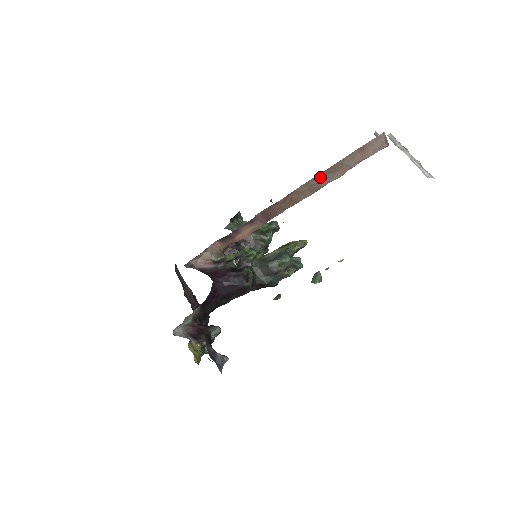
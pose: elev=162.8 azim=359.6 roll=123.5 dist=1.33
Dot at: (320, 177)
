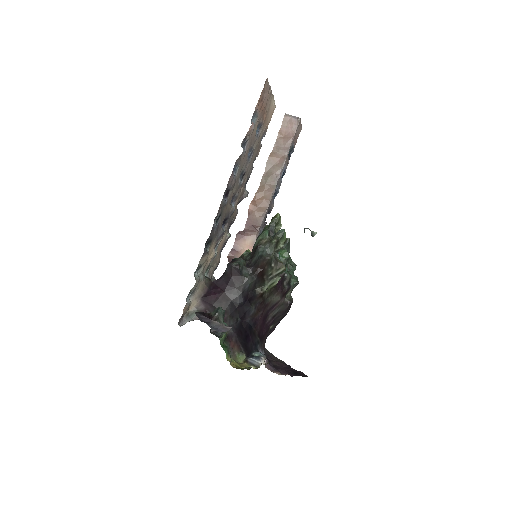
Dot at: (268, 173)
